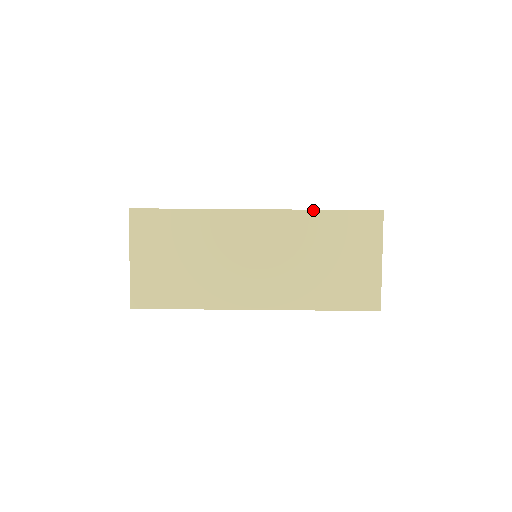
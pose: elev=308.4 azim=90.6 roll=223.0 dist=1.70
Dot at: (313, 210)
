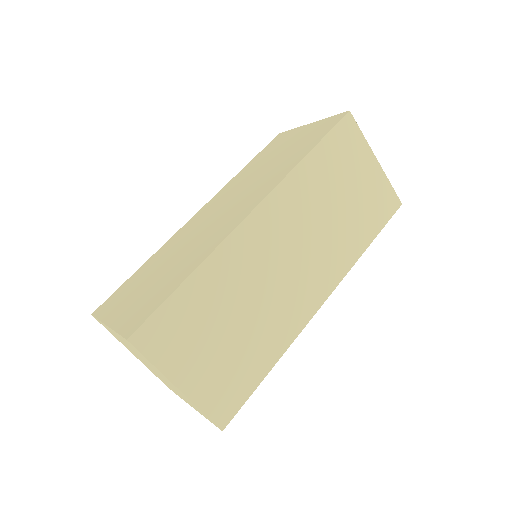
Dot at: (300, 162)
